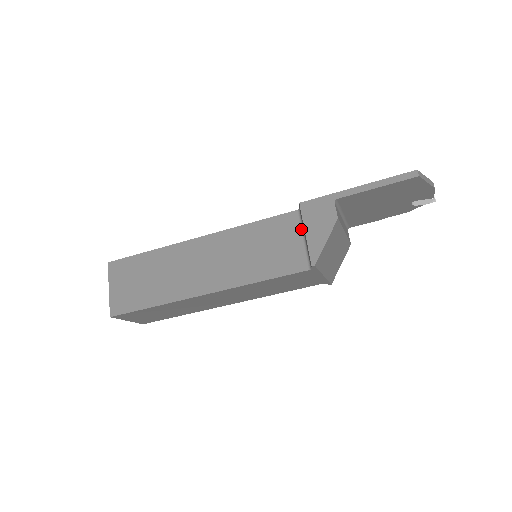
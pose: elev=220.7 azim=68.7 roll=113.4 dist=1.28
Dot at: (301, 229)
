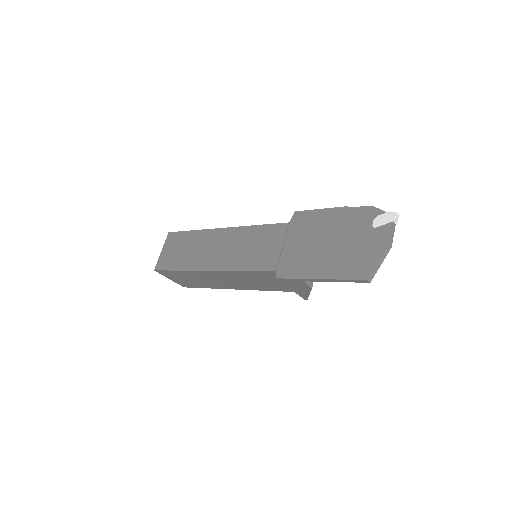
Dot at: occluded
